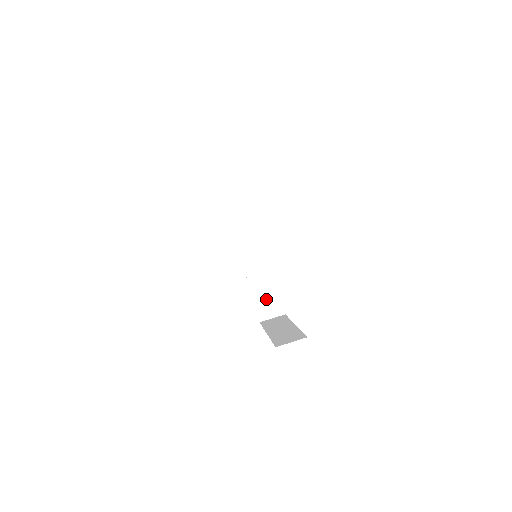
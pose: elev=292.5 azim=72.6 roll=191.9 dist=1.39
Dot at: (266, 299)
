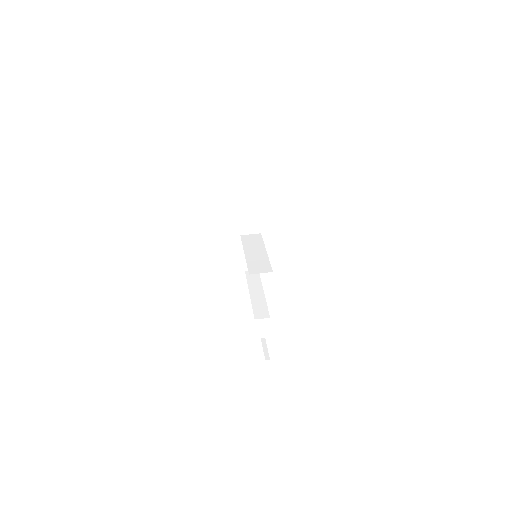
Dot at: (257, 264)
